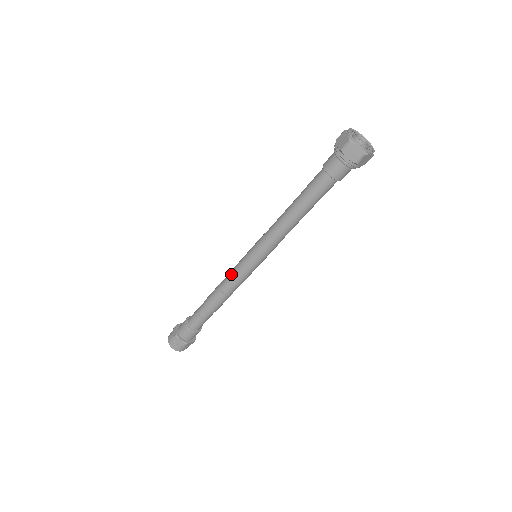
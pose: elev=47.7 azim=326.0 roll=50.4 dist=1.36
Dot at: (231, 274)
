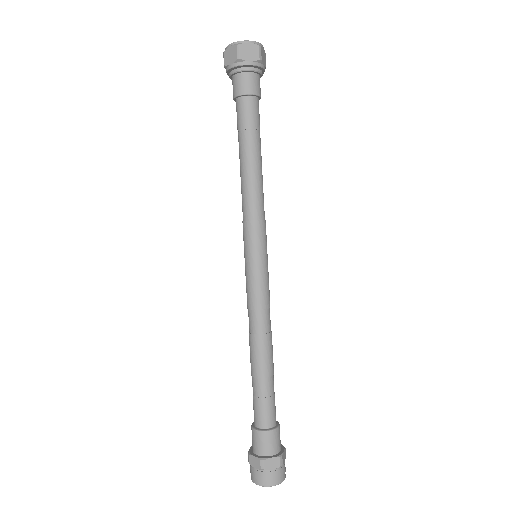
Dot at: (251, 302)
